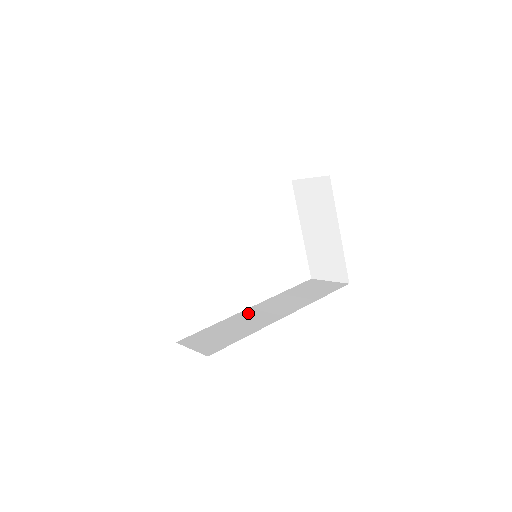
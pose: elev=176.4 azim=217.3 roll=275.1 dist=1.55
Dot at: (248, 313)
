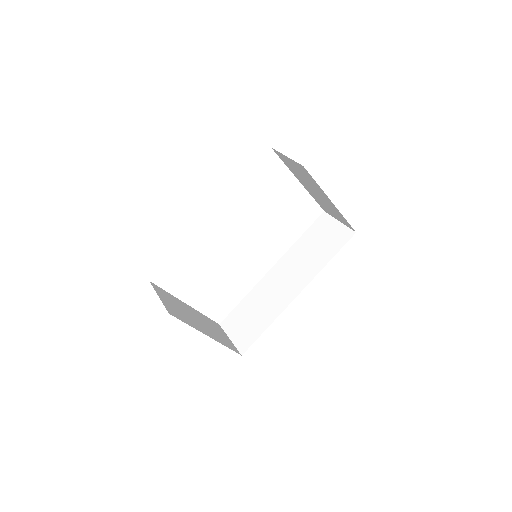
Dot at: (269, 281)
